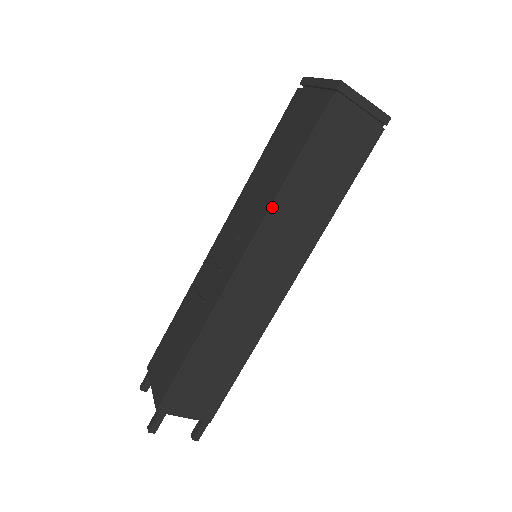
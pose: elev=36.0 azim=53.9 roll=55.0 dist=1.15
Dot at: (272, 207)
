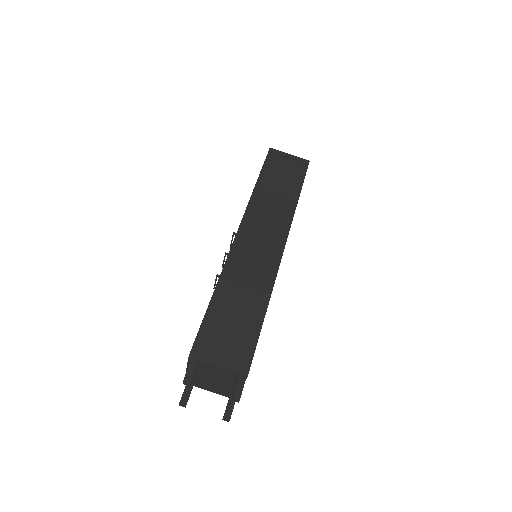
Dot at: (250, 202)
